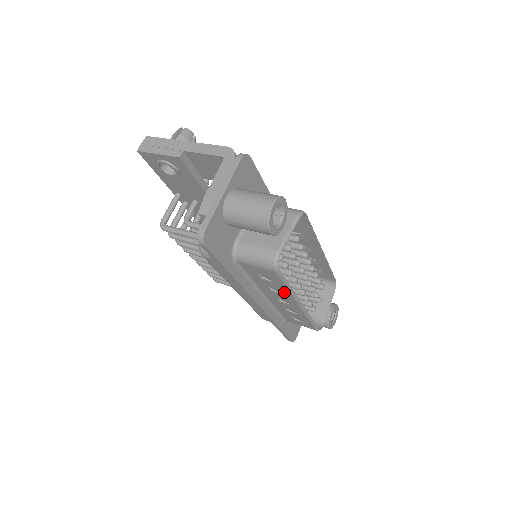
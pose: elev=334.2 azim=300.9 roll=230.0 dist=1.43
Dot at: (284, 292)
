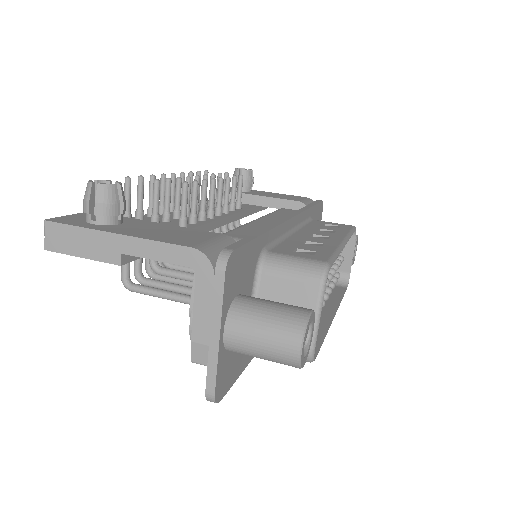
Dot at: occluded
